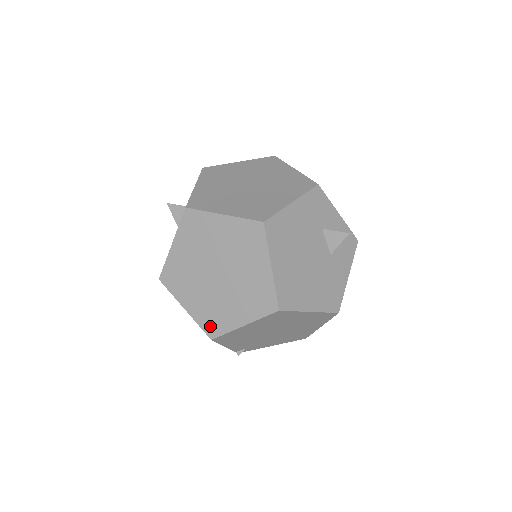
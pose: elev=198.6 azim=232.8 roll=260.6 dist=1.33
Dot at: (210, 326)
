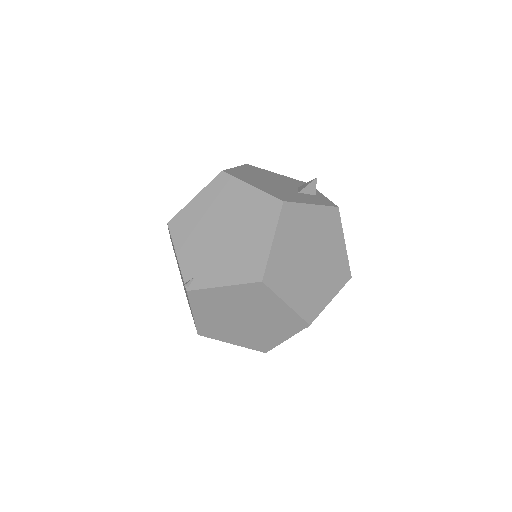
Dot at: occluded
